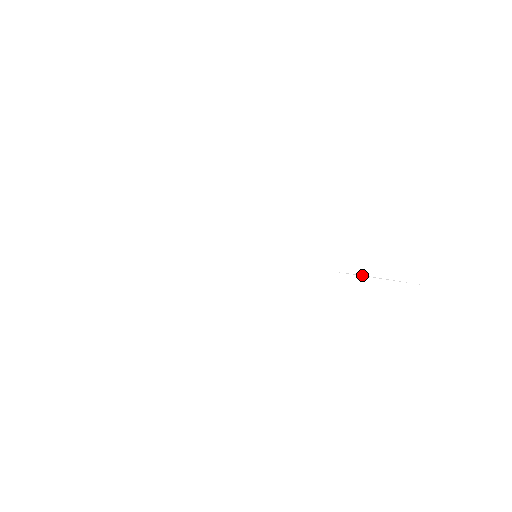
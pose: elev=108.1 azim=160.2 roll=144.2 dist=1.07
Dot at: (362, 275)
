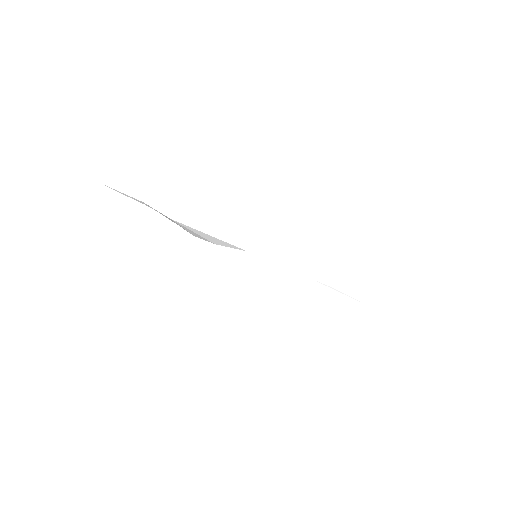
Dot at: (330, 287)
